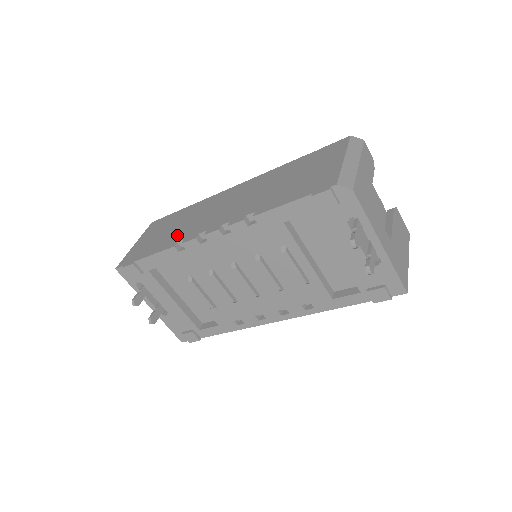
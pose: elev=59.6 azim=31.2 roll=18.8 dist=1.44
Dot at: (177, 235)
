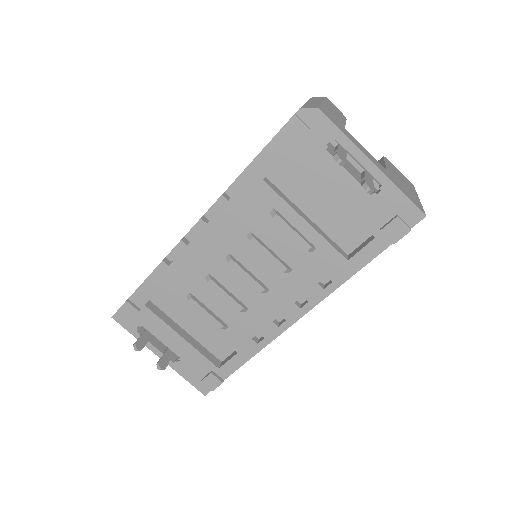
Dot at: occluded
